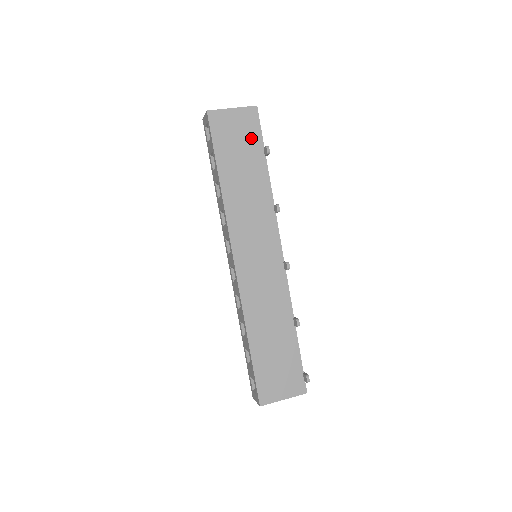
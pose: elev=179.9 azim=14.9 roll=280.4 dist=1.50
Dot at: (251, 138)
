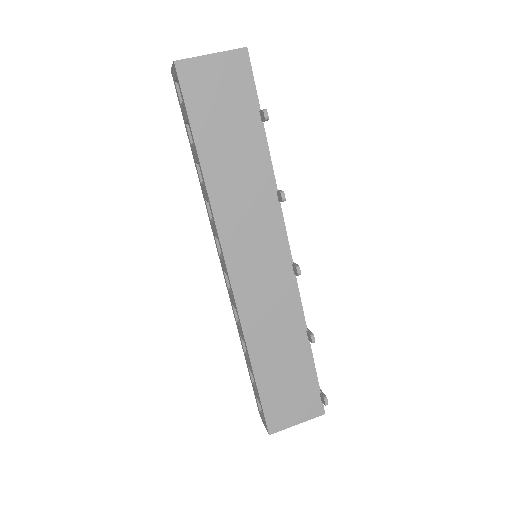
Dot at: (241, 97)
